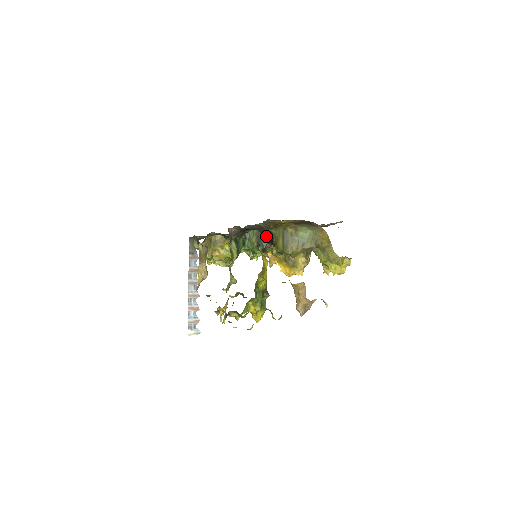
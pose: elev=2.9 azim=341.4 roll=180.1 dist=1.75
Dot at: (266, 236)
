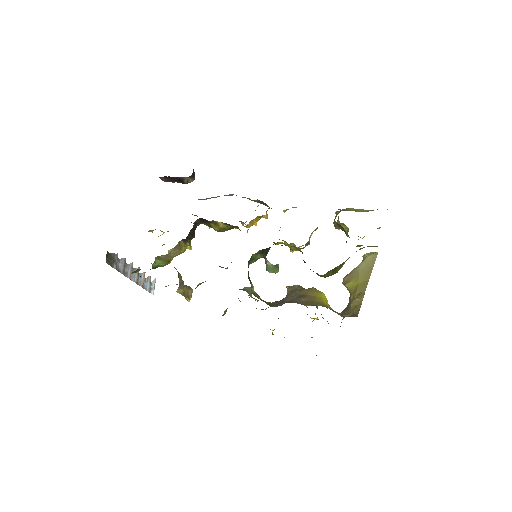
Dot at: occluded
